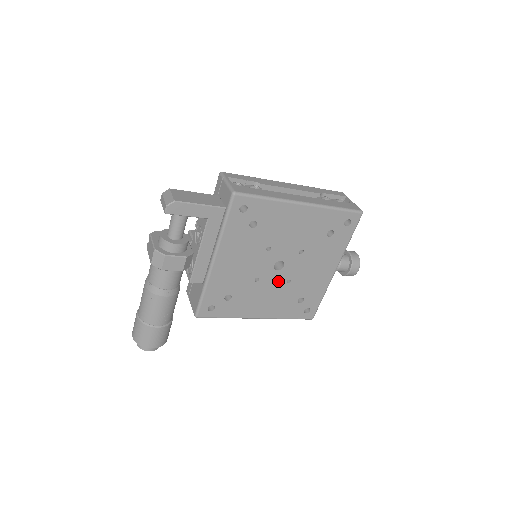
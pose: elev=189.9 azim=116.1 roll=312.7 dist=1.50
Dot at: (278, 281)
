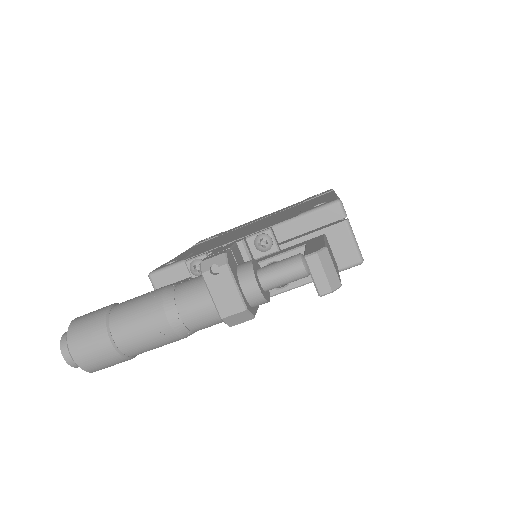
Dot at: occluded
